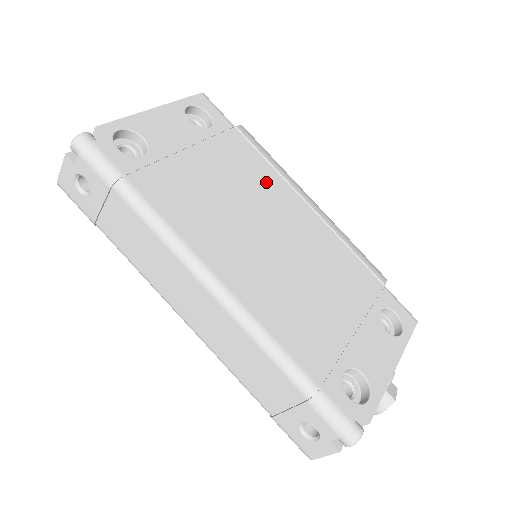
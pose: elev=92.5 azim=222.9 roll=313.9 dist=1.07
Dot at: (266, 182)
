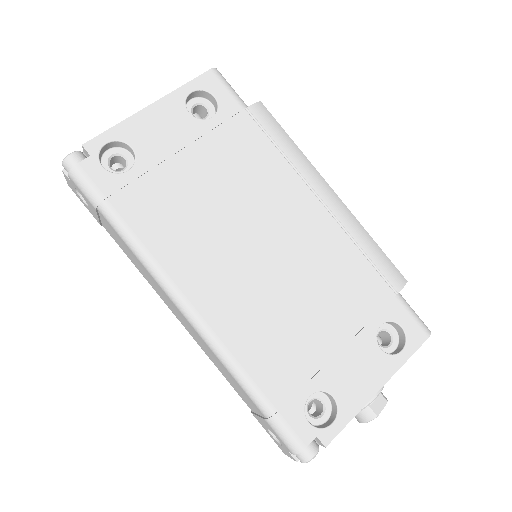
Dot at: (270, 178)
